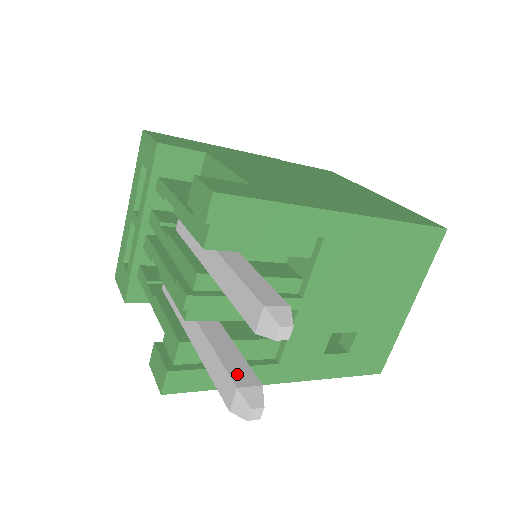
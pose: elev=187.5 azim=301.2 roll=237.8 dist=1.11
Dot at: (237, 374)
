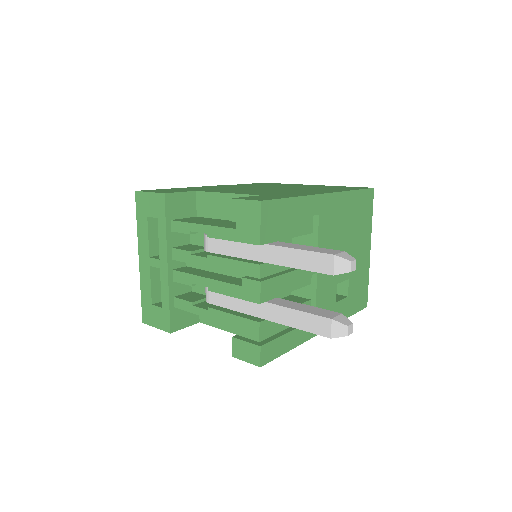
Dot at: (323, 314)
